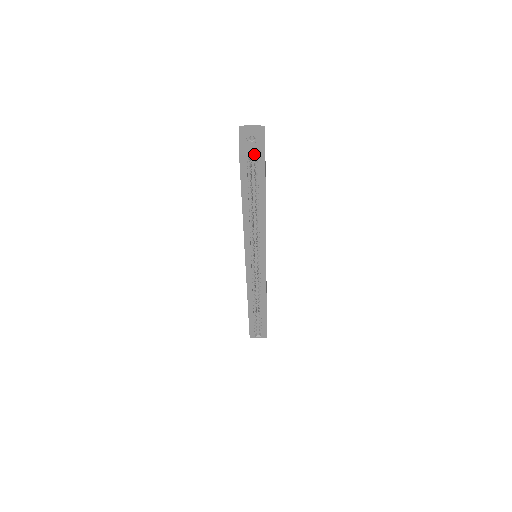
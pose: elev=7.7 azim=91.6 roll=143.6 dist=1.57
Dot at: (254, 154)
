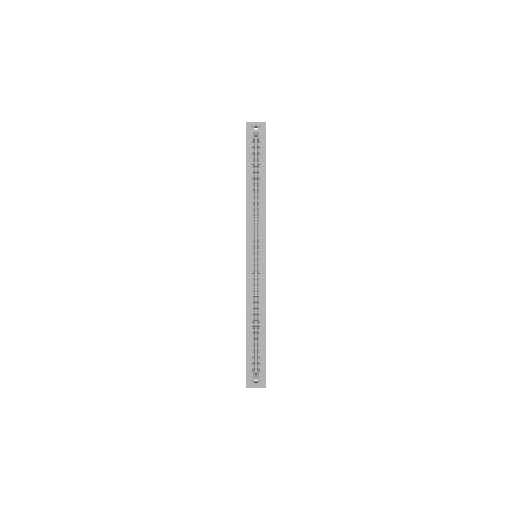
Dot at: (257, 135)
